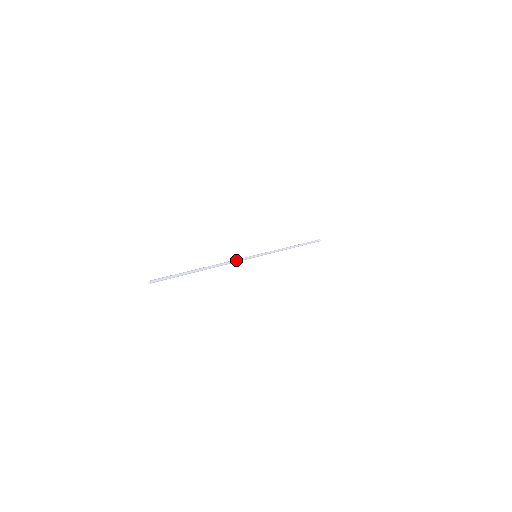
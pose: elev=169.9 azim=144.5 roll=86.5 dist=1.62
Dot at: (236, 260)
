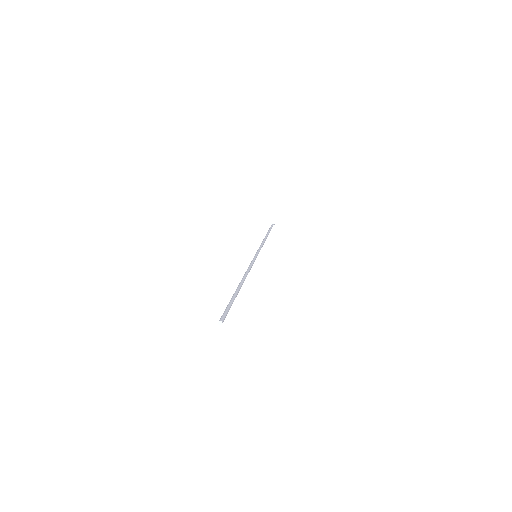
Dot at: (250, 266)
